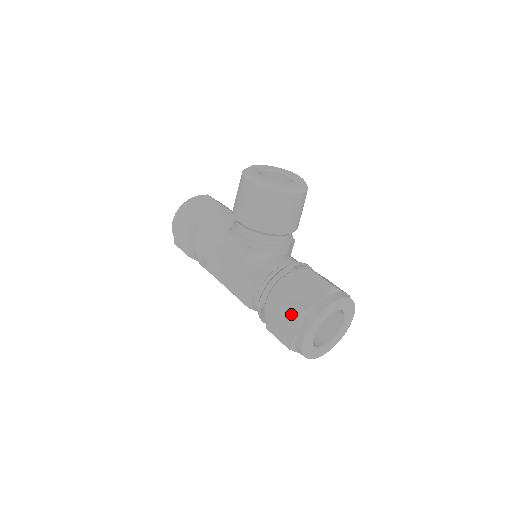
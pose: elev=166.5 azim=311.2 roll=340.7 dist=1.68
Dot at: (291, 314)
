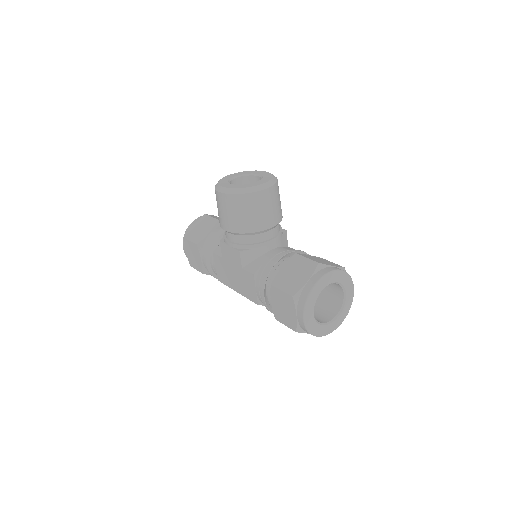
Dot at: (287, 300)
